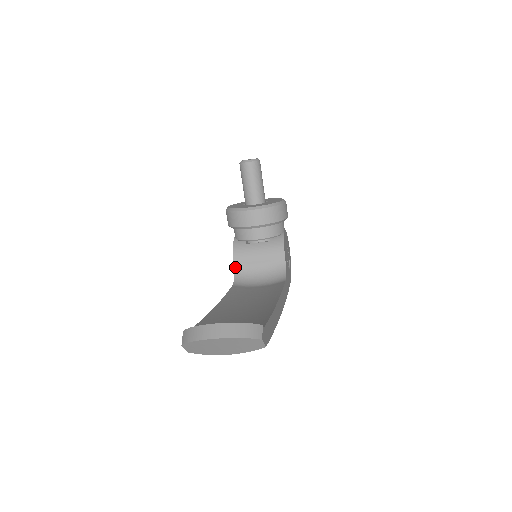
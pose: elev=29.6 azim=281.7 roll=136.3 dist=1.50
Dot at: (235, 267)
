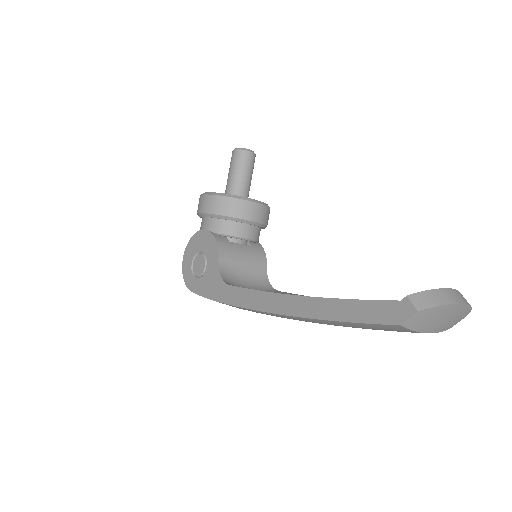
Dot at: (219, 265)
